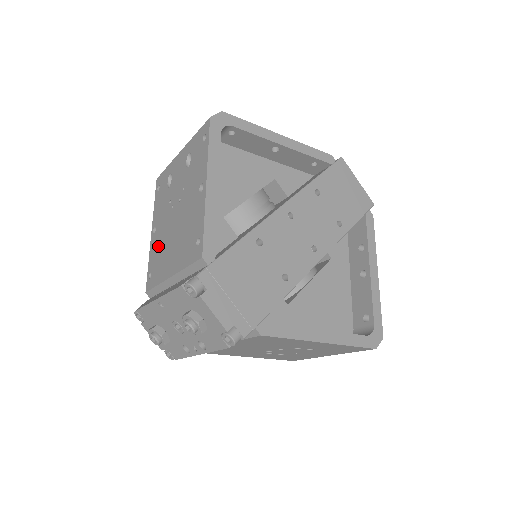
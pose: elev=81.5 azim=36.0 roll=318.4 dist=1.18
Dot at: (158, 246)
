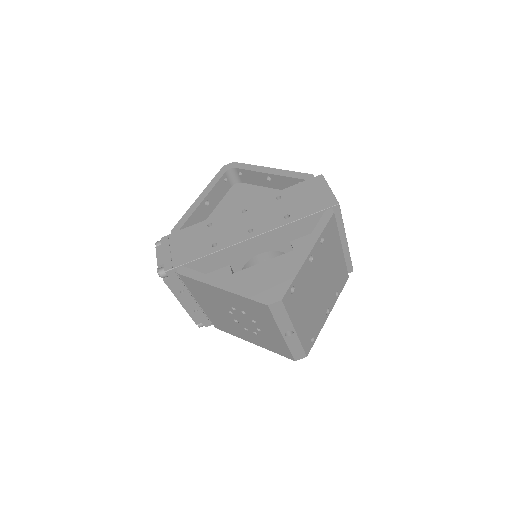
Dot at: occluded
